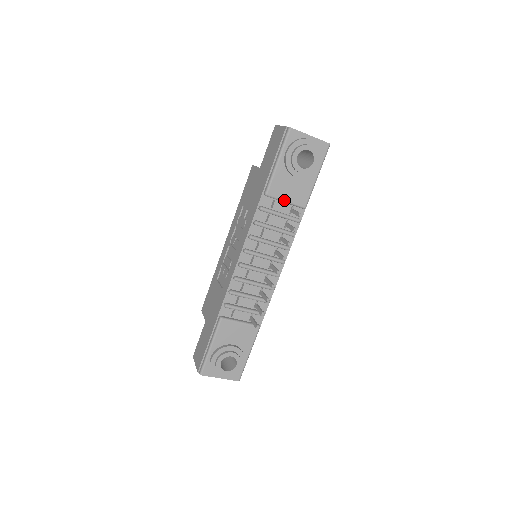
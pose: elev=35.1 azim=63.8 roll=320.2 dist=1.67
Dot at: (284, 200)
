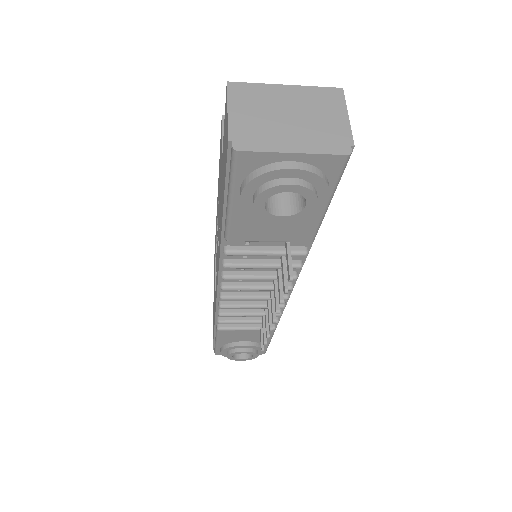
Dot at: (265, 241)
